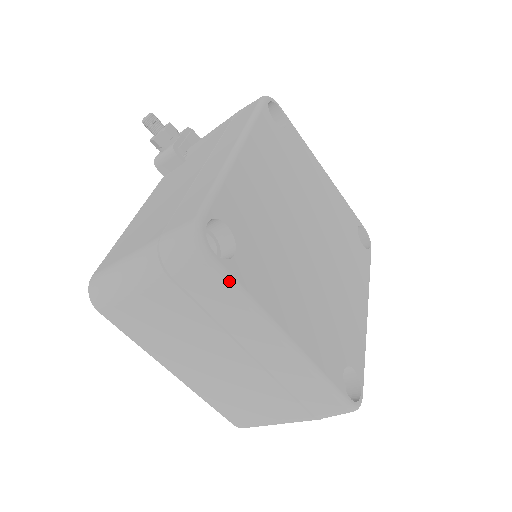
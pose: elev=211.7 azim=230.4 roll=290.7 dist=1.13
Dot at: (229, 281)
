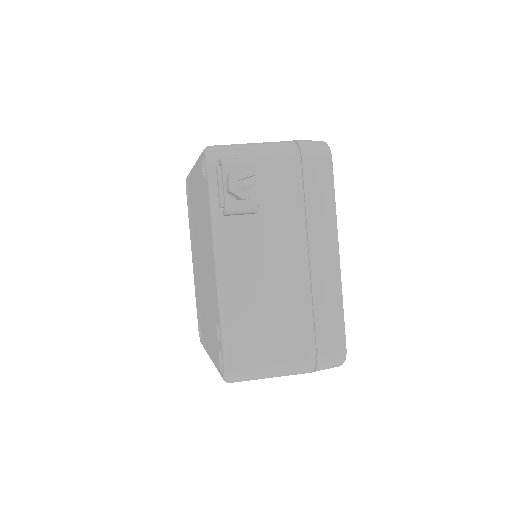
Dot at: occluded
